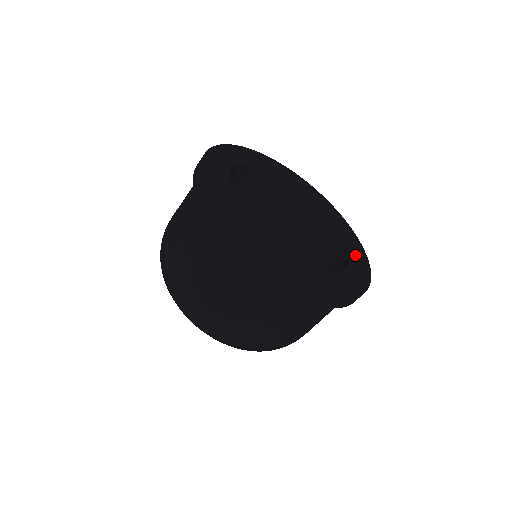
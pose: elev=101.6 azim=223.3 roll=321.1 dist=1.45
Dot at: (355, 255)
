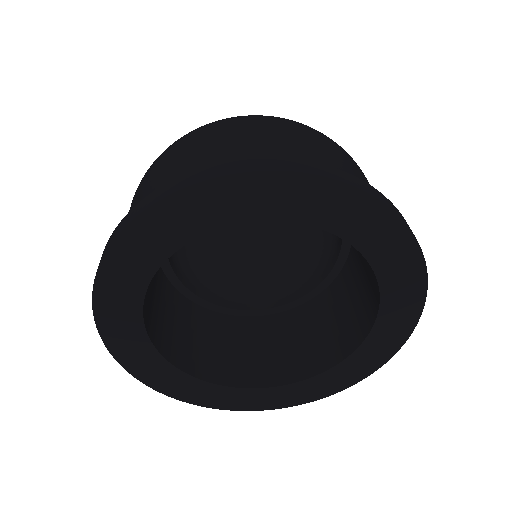
Dot at: (377, 340)
